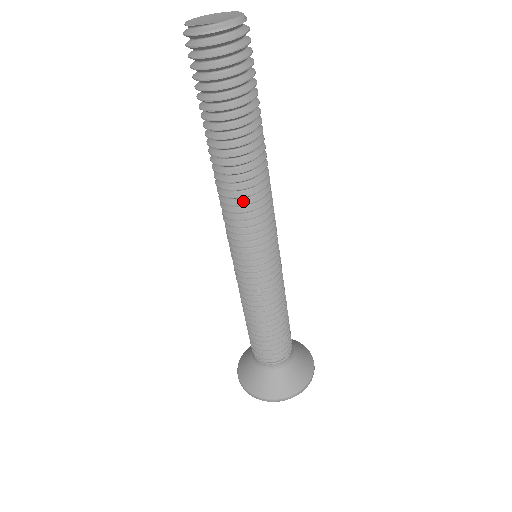
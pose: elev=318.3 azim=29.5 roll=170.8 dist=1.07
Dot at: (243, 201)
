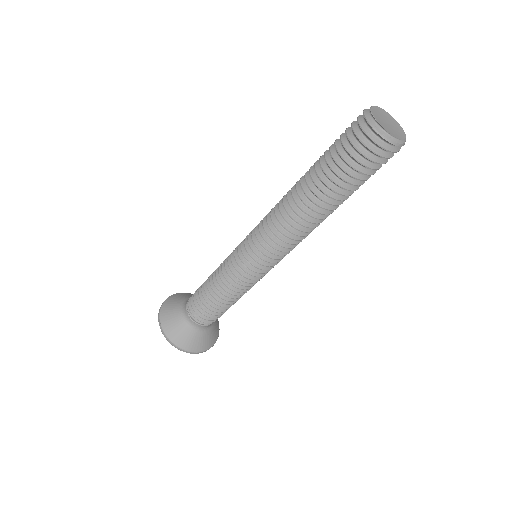
Dot at: (289, 228)
